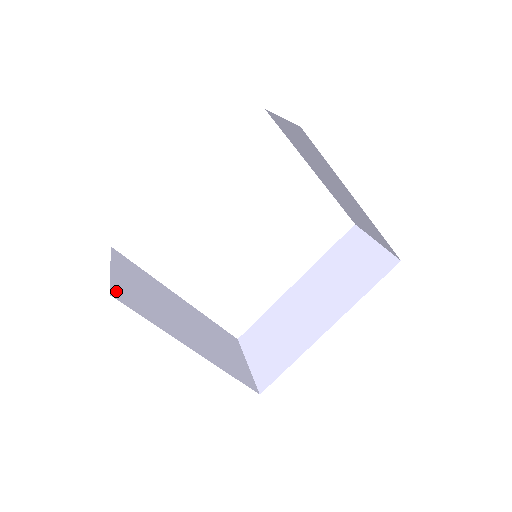
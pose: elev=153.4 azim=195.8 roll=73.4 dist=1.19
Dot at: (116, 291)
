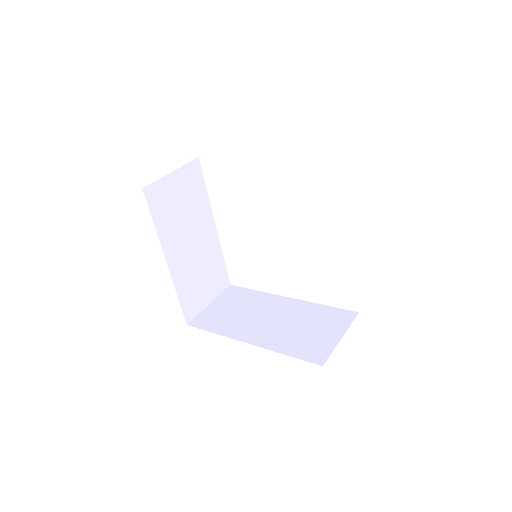
Dot at: (153, 189)
